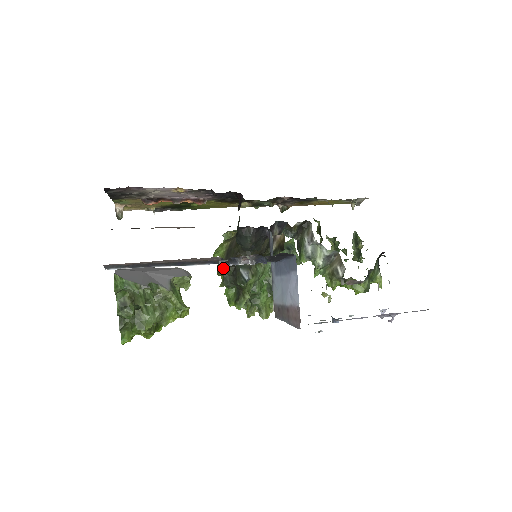
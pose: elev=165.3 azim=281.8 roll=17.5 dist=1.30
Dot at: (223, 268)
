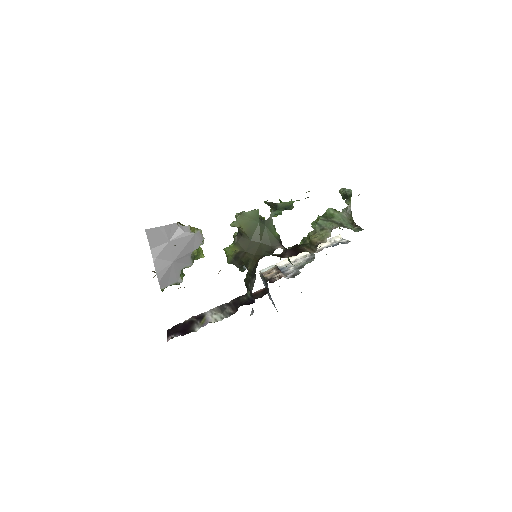
Dot at: occluded
